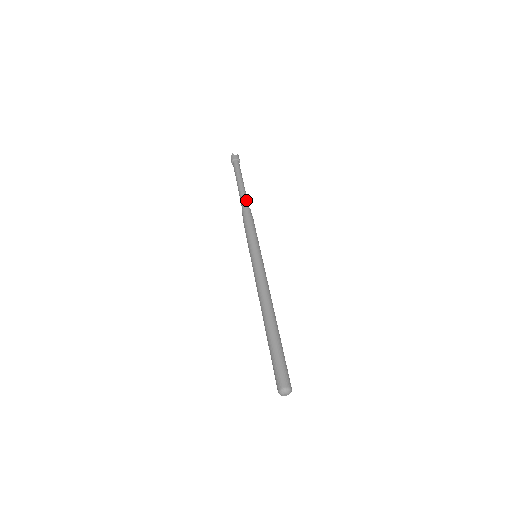
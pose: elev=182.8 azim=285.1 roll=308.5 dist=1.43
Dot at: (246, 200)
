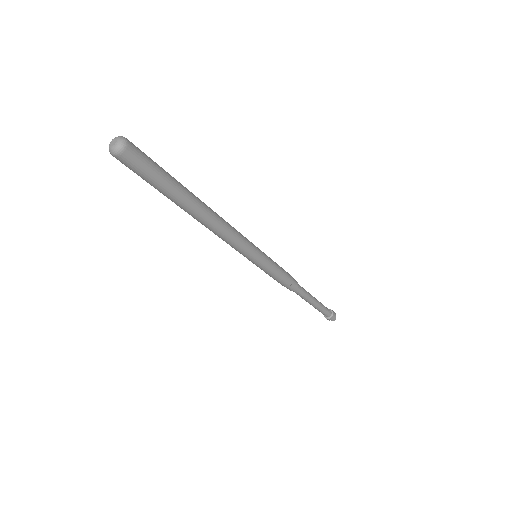
Dot at: occluded
